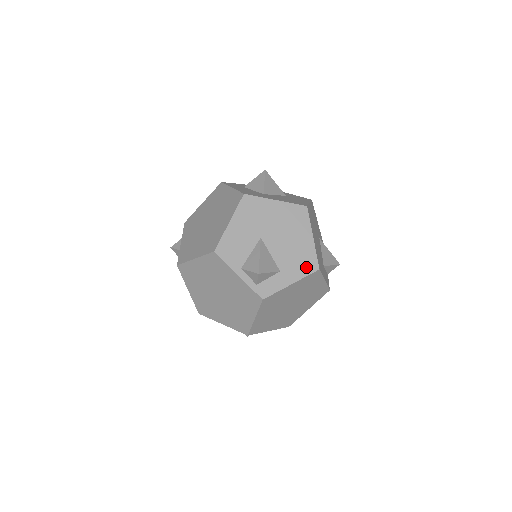
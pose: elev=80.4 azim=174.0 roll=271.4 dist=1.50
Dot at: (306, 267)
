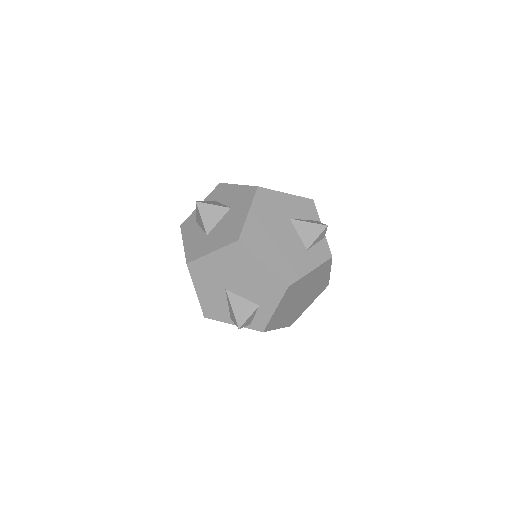
Dot at: (276, 291)
